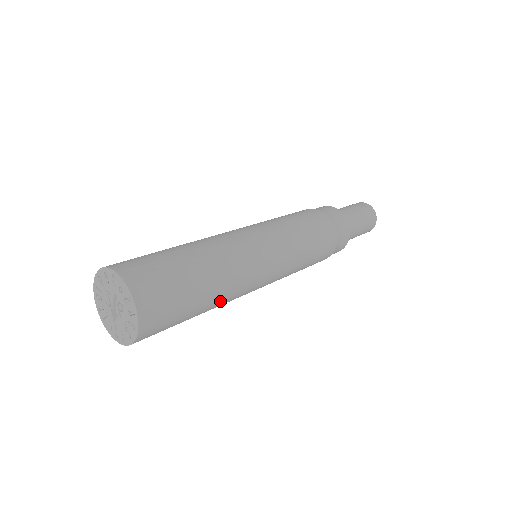
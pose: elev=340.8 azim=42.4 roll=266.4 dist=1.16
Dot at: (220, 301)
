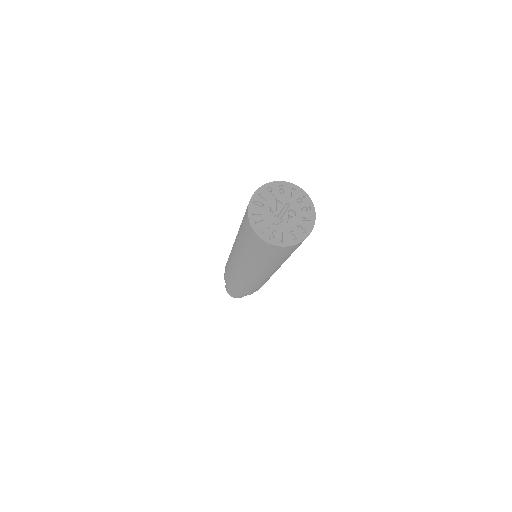
Dot at: occluded
